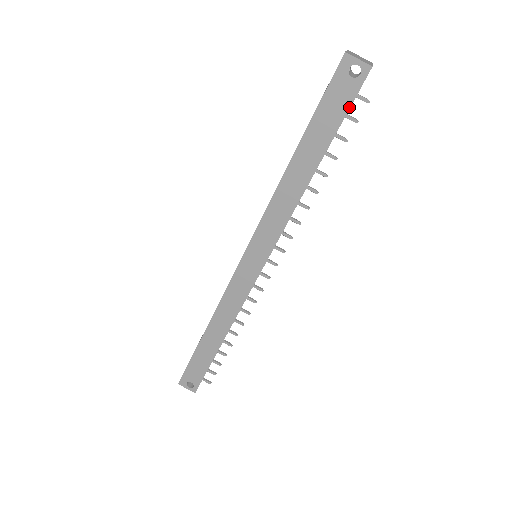
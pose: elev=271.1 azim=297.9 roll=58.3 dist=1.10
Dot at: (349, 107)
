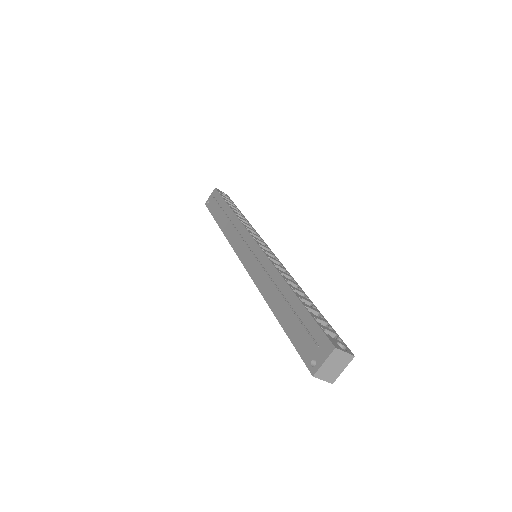
Dot at: occluded
